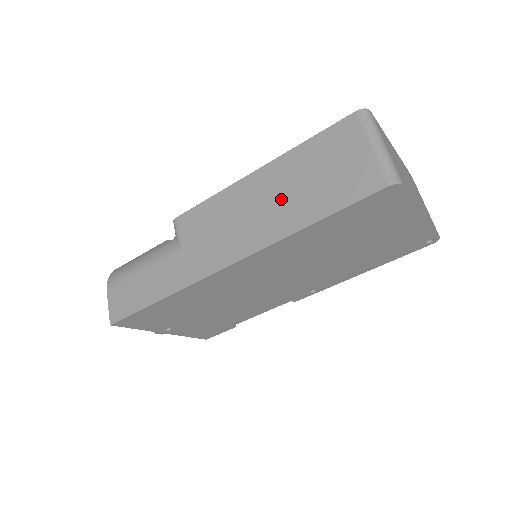
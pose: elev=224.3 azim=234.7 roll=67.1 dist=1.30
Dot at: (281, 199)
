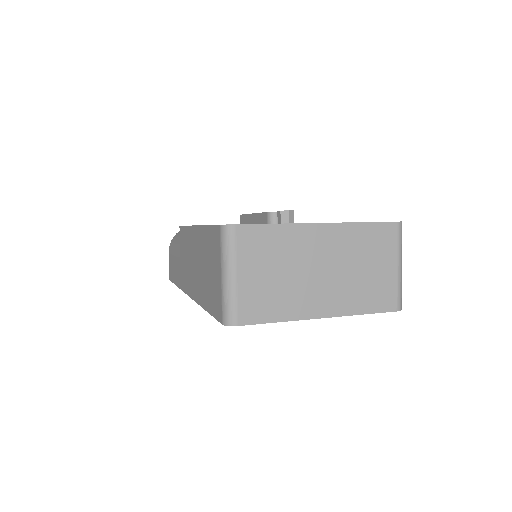
Dot at: (199, 269)
